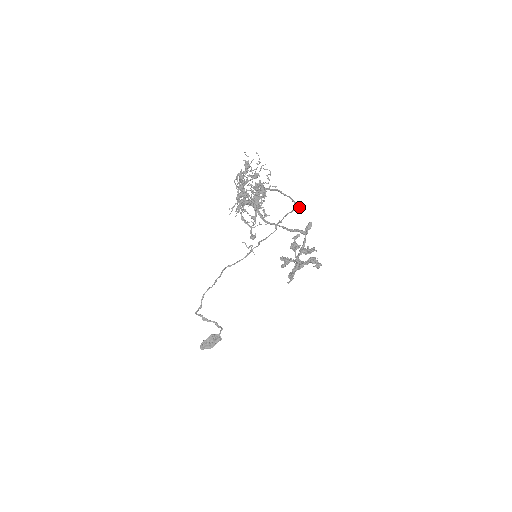
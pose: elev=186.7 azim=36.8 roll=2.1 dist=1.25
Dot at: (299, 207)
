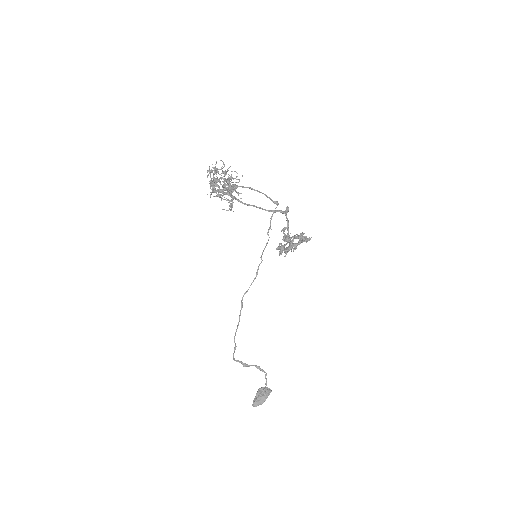
Dot at: (275, 202)
